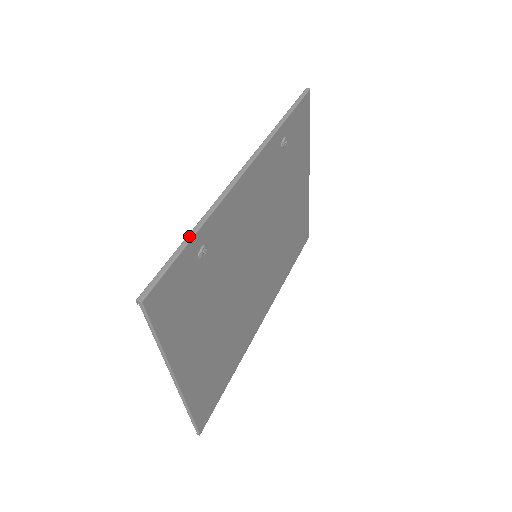
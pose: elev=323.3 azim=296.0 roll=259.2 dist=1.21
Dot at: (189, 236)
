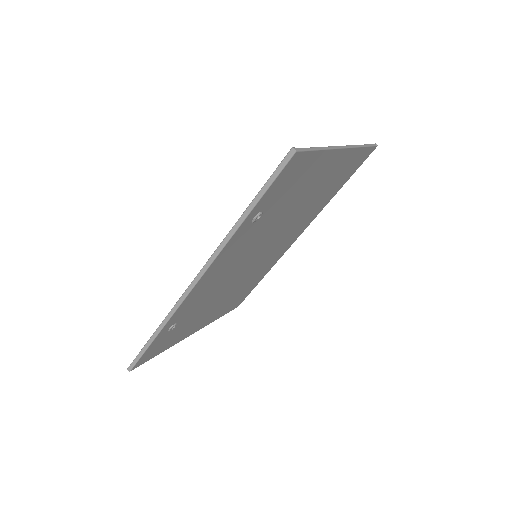
Dot at: (153, 336)
